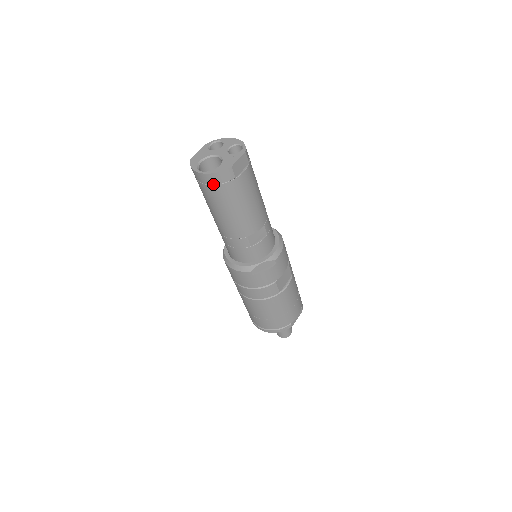
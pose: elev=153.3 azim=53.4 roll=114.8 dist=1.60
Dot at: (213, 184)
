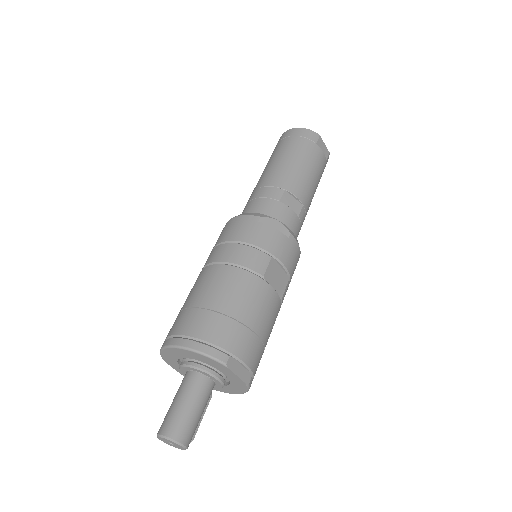
Dot at: (296, 135)
